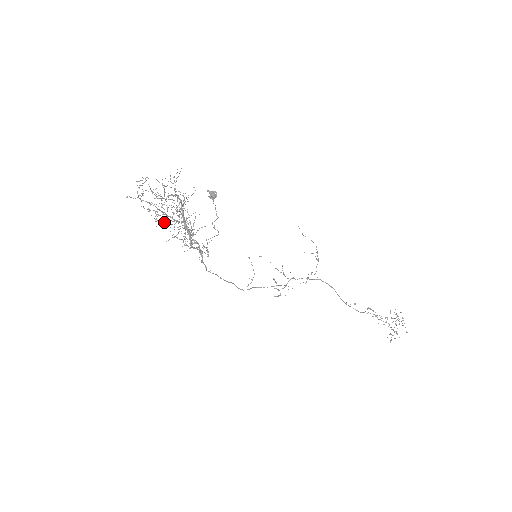
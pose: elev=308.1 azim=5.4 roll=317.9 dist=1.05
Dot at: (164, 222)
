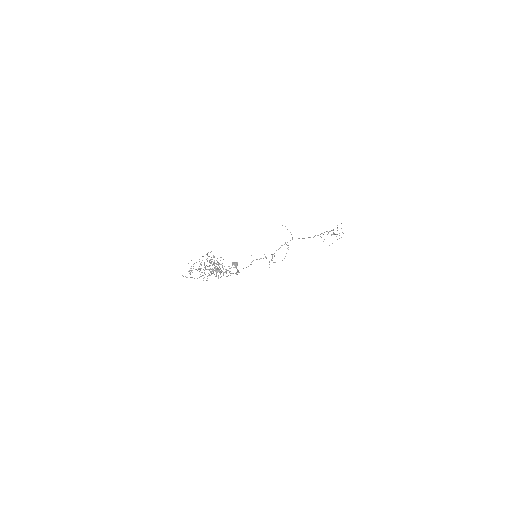
Dot at: occluded
